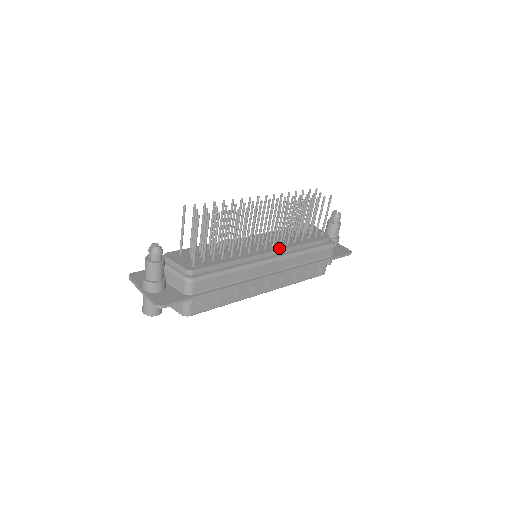
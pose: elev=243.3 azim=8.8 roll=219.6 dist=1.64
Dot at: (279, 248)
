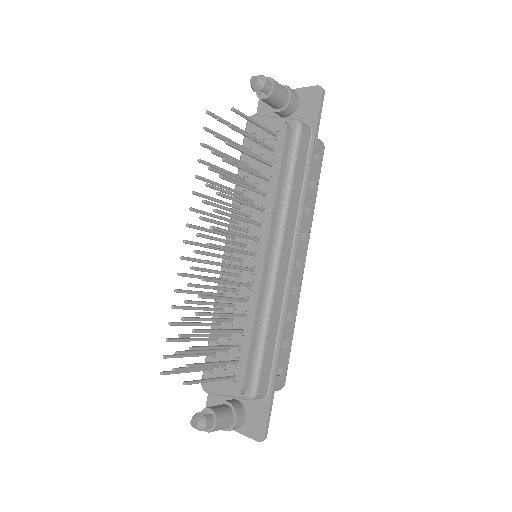
Dot at: (265, 235)
